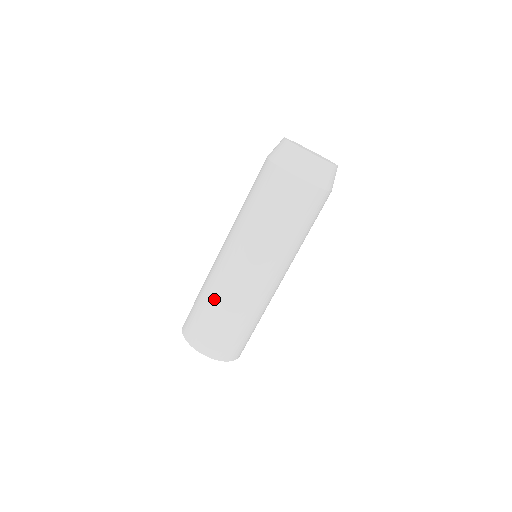
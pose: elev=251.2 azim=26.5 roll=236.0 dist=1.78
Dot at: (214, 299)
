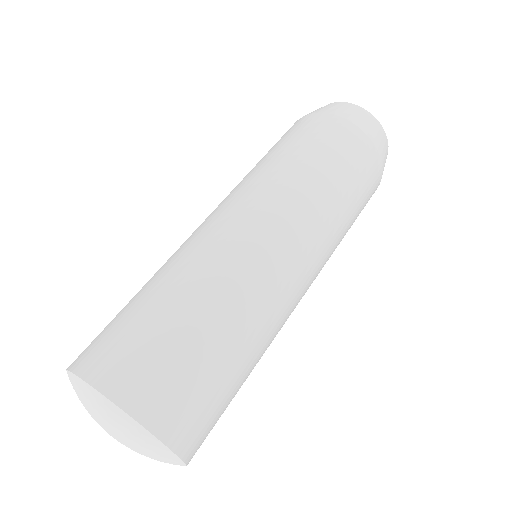
Dot at: occluded
